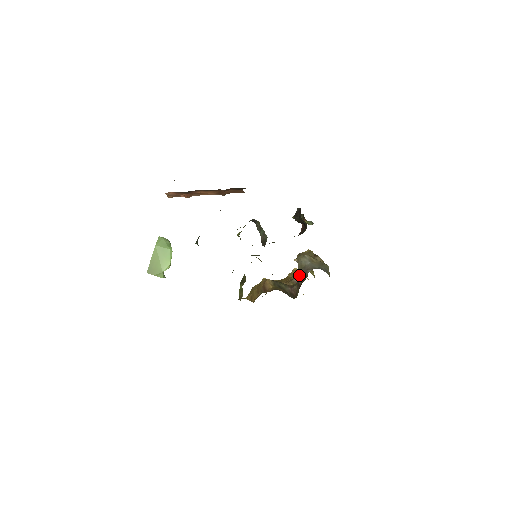
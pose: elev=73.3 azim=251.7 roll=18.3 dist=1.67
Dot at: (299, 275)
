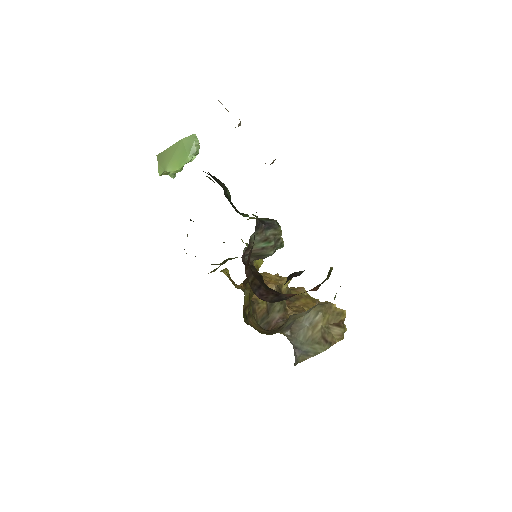
Dot at: (287, 321)
